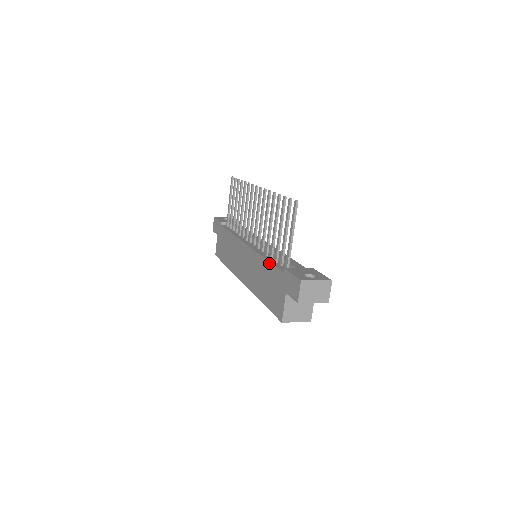
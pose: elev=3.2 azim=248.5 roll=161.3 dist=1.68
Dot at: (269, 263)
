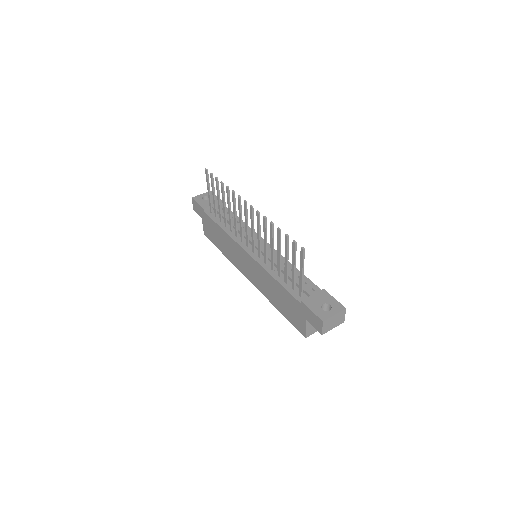
Dot at: (281, 286)
